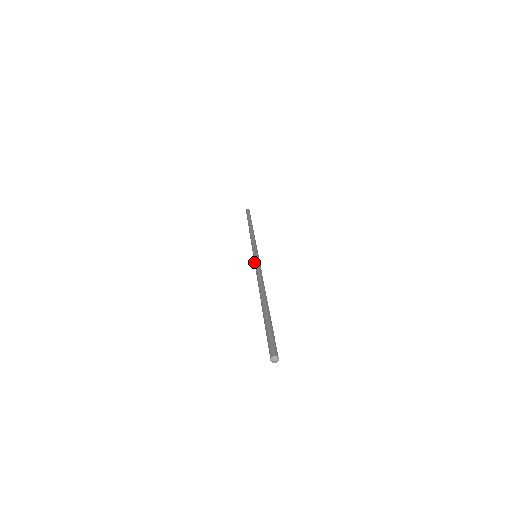
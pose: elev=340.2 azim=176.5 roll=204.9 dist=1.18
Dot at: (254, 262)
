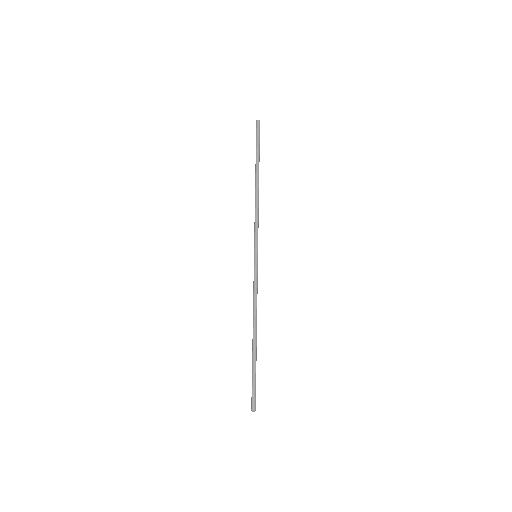
Dot at: (255, 270)
